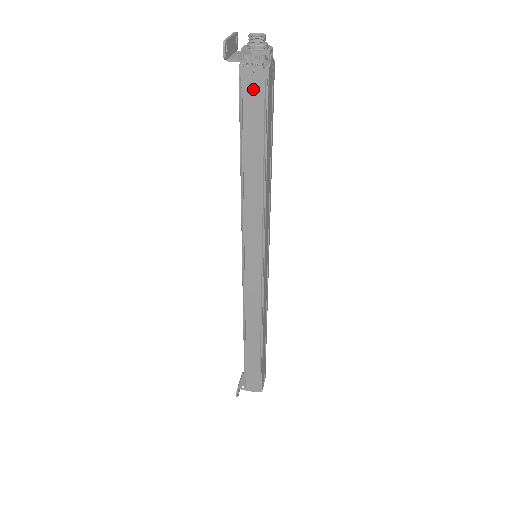
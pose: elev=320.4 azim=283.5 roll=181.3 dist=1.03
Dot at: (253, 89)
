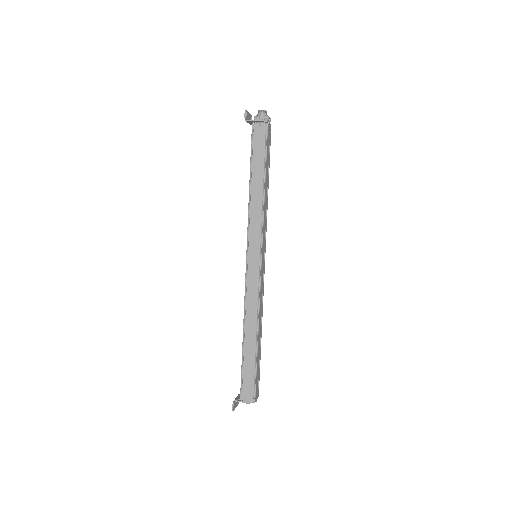
Dot at: (259, 135)
